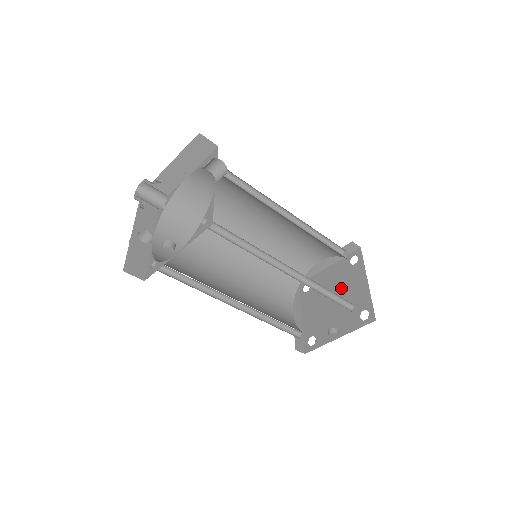
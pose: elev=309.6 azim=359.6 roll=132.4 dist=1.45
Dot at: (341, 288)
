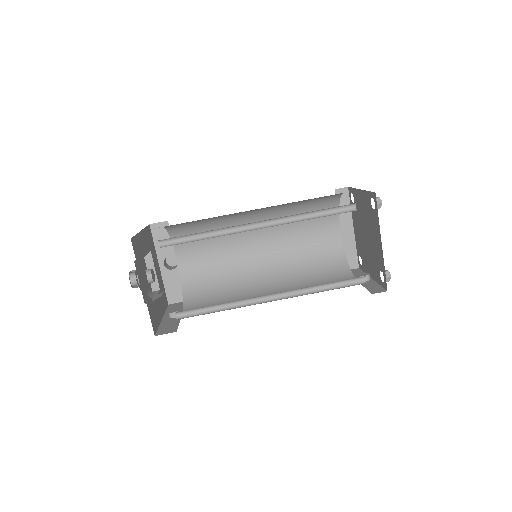
Dot at: (368, 228)
